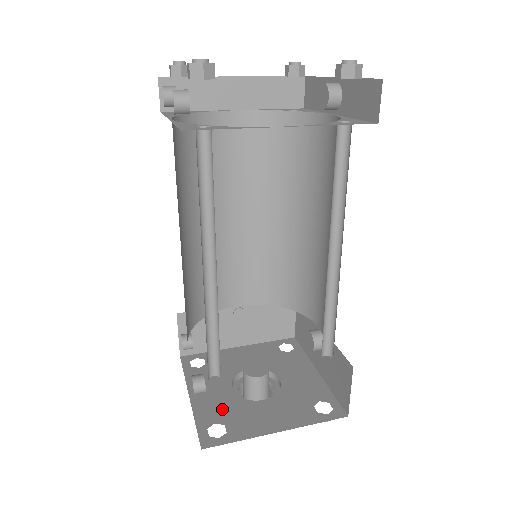
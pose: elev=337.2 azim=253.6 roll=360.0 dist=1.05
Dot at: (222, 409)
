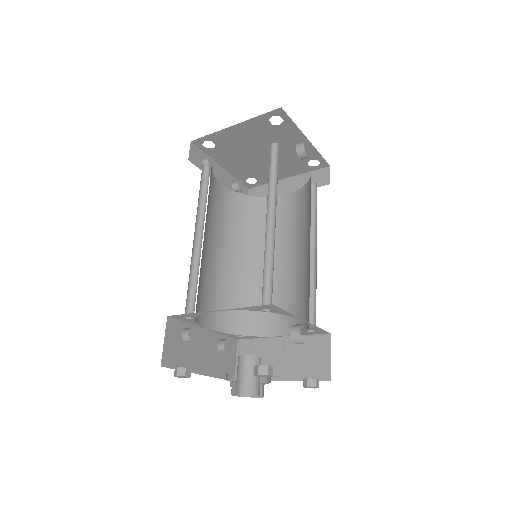
Dot at: occluded
